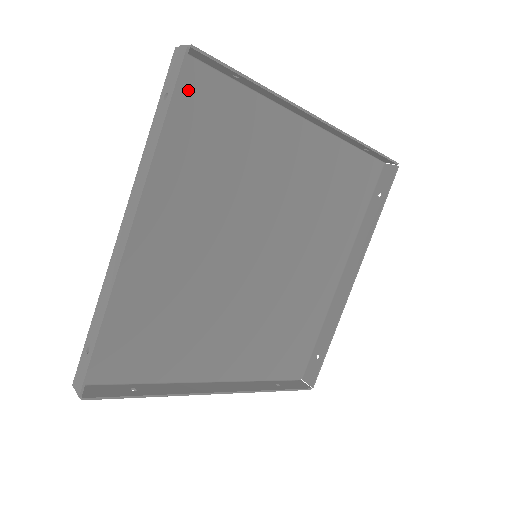
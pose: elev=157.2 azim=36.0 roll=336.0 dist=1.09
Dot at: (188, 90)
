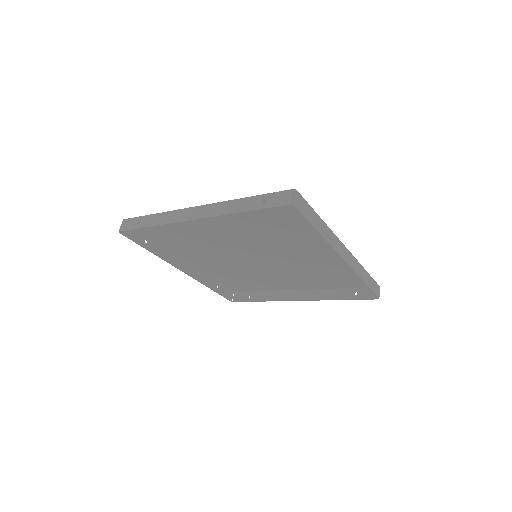
Dot at: occluded
